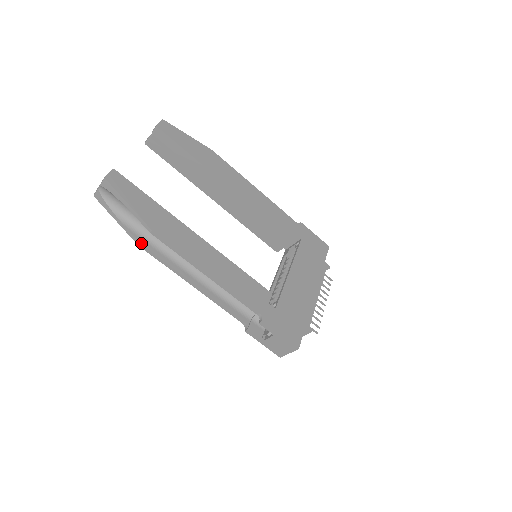
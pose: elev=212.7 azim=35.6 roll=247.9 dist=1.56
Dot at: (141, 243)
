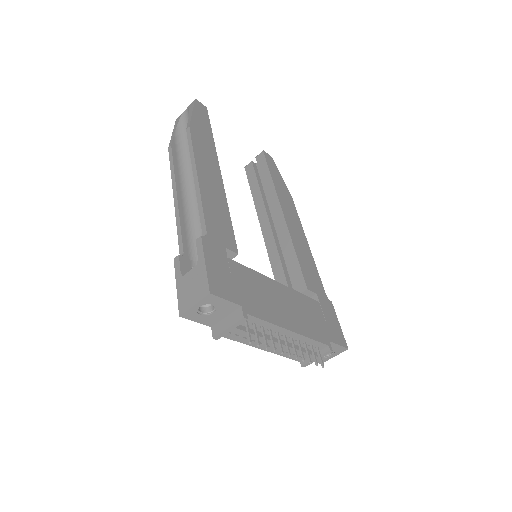
Dot at: (172, 146)
